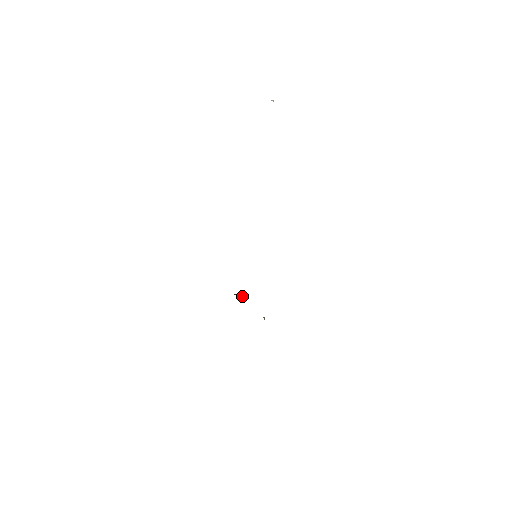
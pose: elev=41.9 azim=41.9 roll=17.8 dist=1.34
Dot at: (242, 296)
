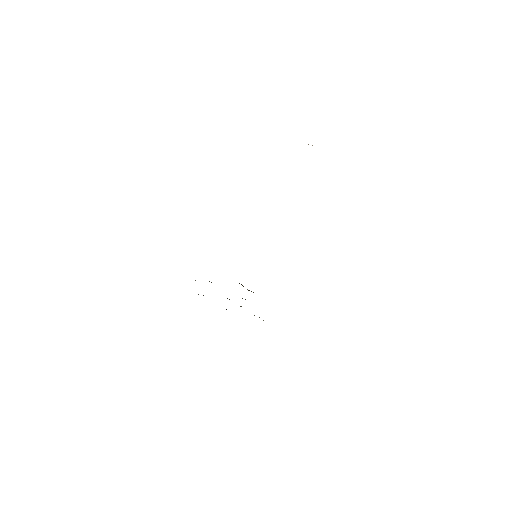
Dot at: occluded
